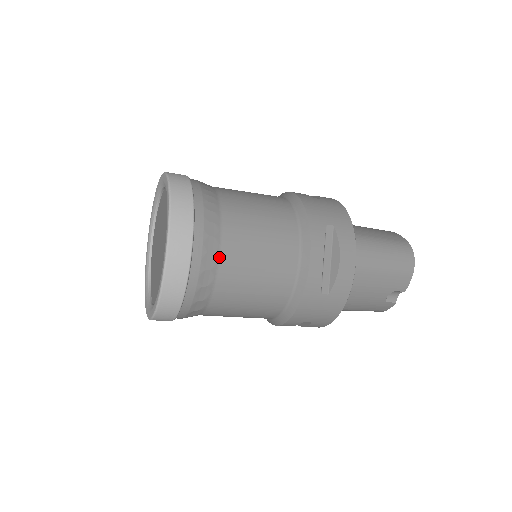
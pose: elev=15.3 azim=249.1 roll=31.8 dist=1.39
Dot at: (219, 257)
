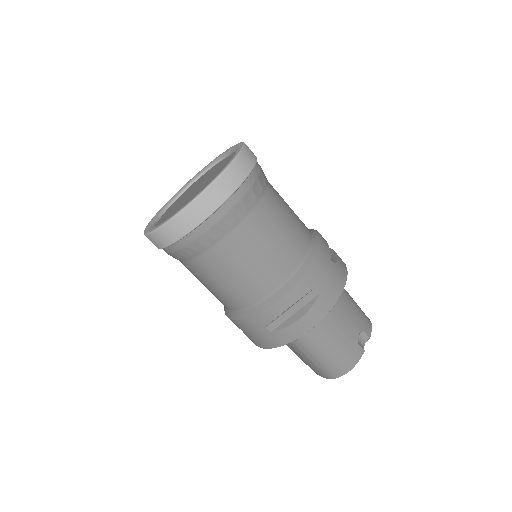
Dot at: (268, 182)
